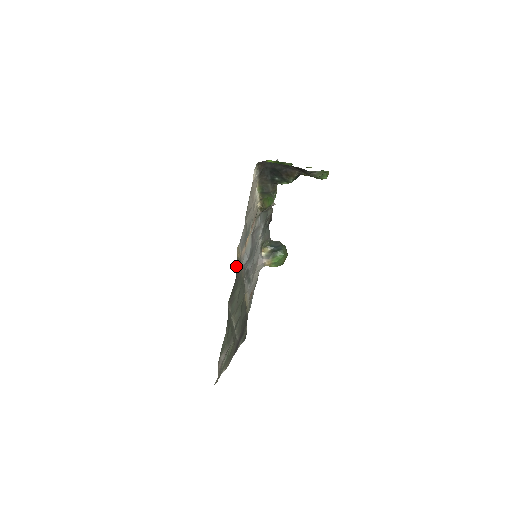
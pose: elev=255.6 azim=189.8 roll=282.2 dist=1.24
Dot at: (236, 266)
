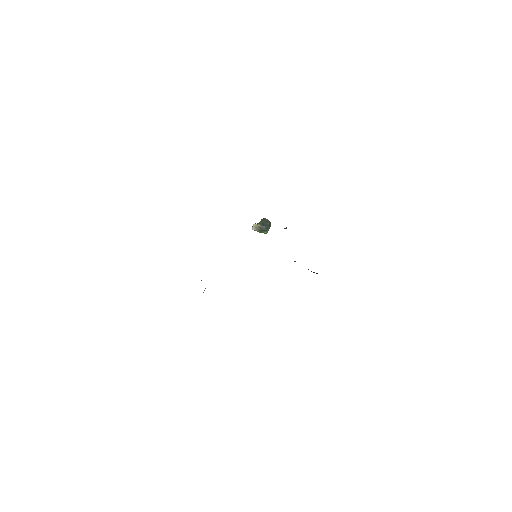
Dot at: occluded
